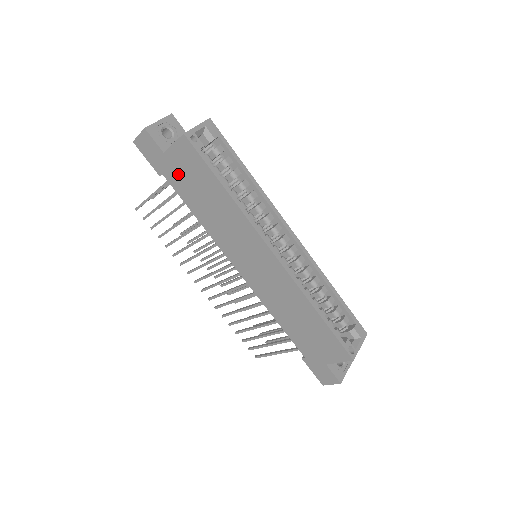
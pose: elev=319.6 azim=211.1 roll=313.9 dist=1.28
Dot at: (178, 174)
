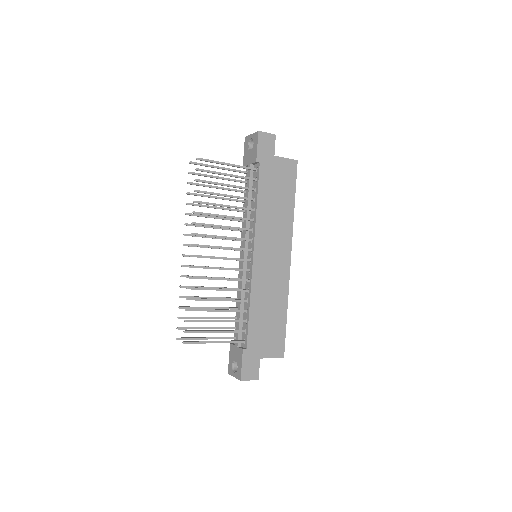
Dot at: (272, 172)
